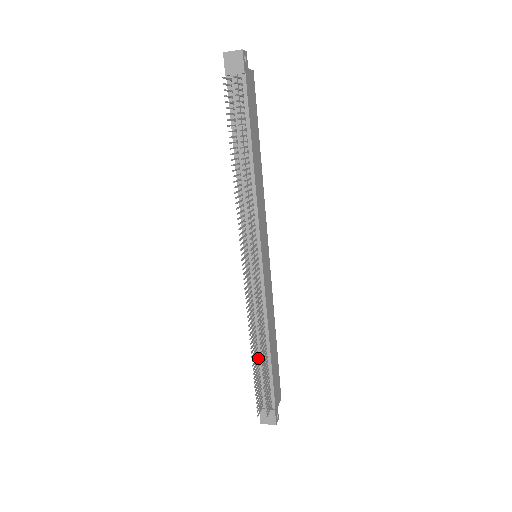
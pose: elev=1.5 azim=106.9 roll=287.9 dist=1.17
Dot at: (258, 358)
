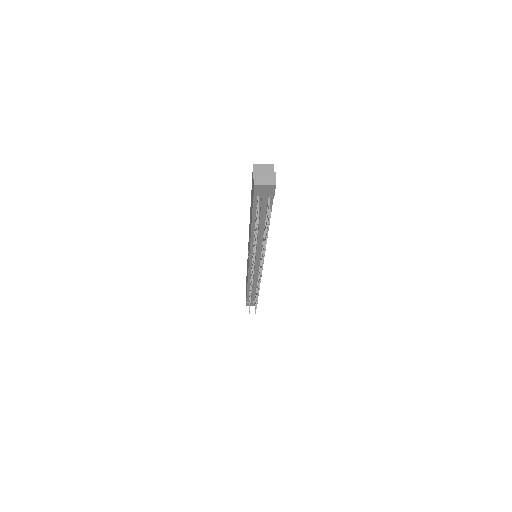
Dot at: occluded
